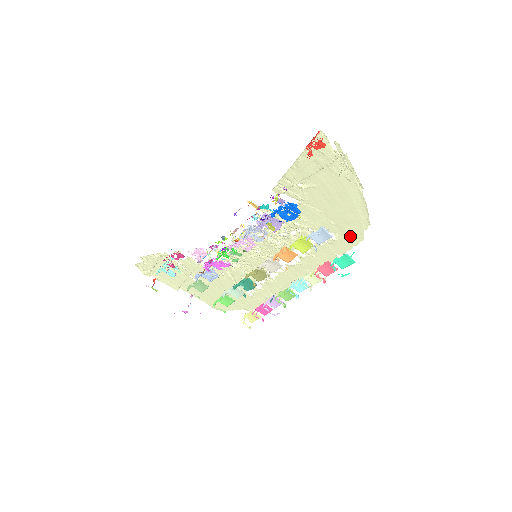
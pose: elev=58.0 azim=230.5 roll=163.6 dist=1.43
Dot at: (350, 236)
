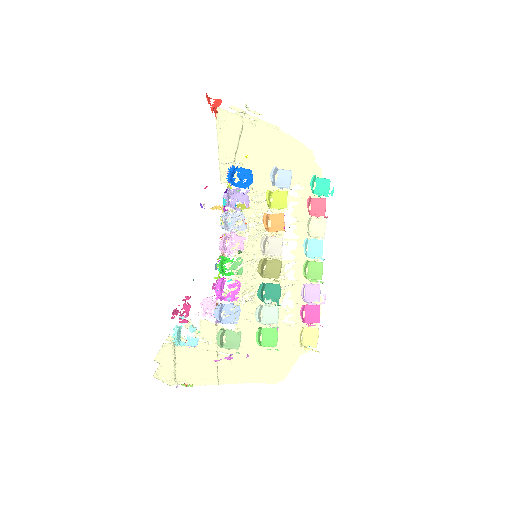
Dot at: (310, 175)
